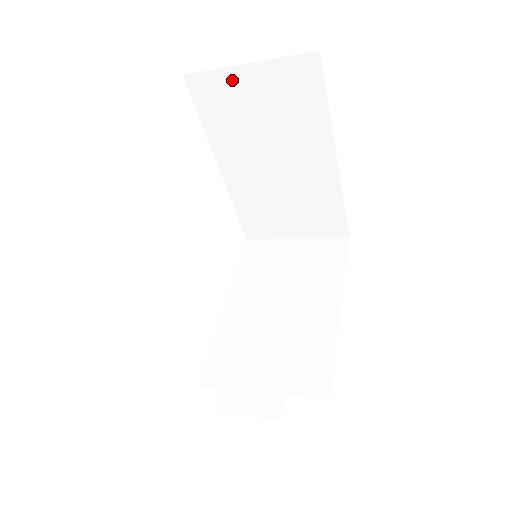
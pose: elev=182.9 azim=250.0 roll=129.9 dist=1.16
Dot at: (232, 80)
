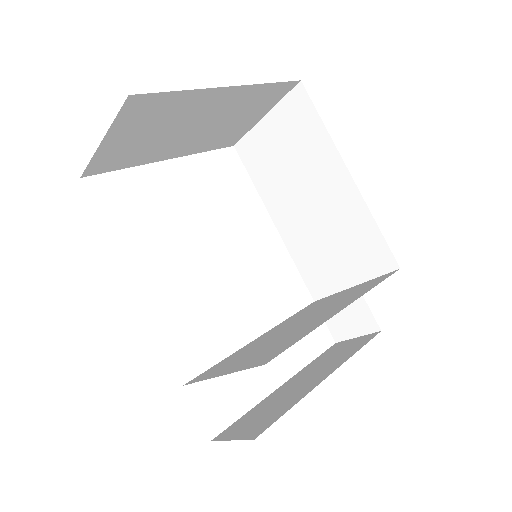
Dot at: (260, 135)
